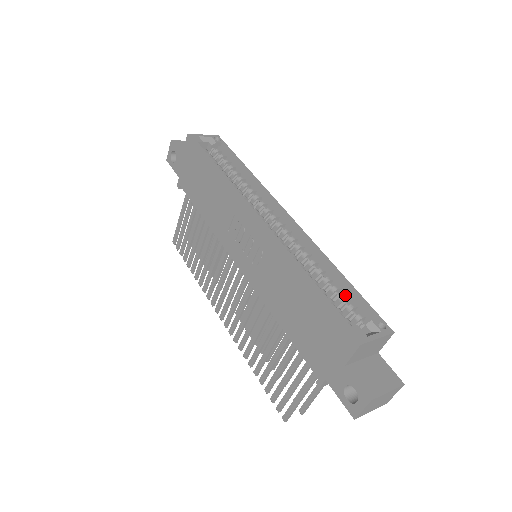
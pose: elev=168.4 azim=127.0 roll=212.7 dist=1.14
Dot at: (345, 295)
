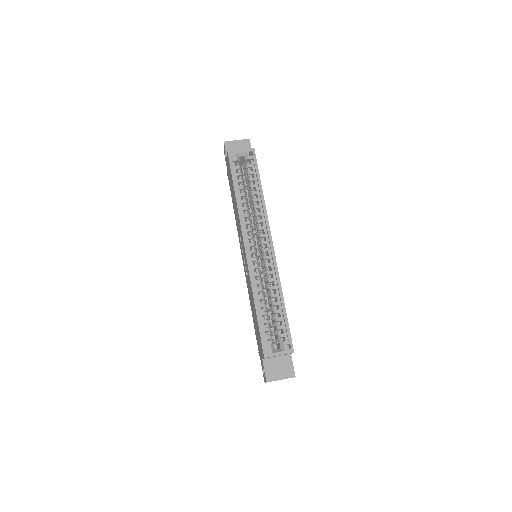
Dot at: (279, 318)
